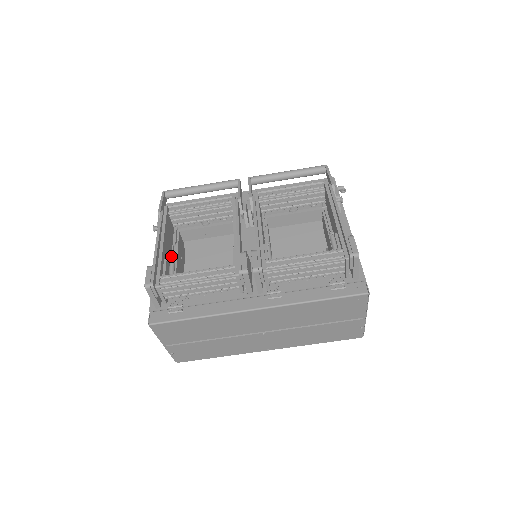
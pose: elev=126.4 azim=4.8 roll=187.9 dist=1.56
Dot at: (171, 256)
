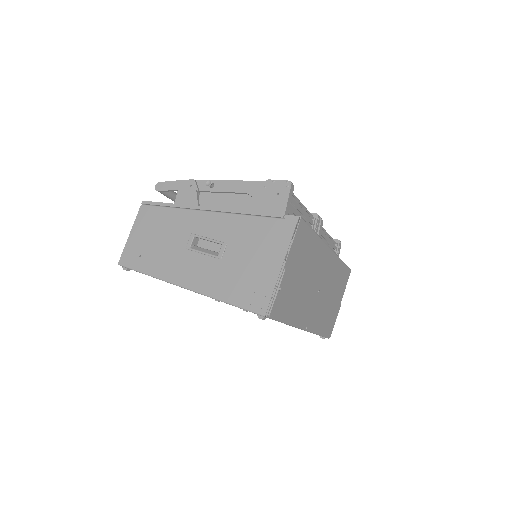
Dot at: occluded
